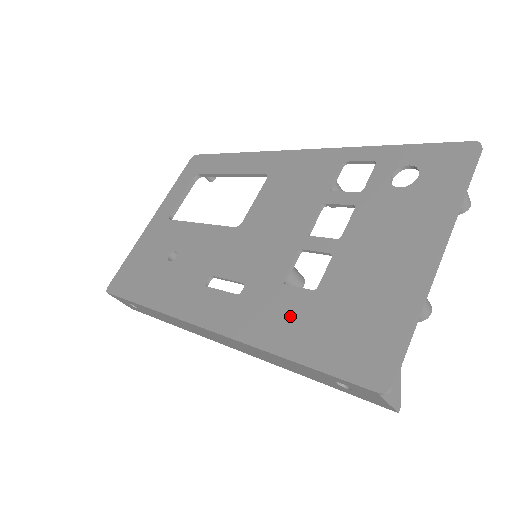
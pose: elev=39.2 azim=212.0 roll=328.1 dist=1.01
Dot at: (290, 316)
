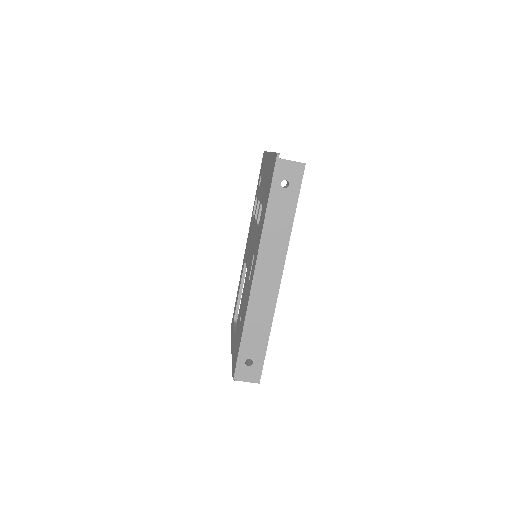
Dot at: (262, 216)
